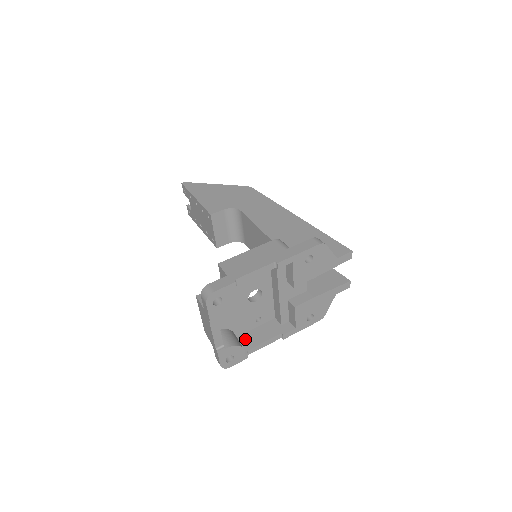
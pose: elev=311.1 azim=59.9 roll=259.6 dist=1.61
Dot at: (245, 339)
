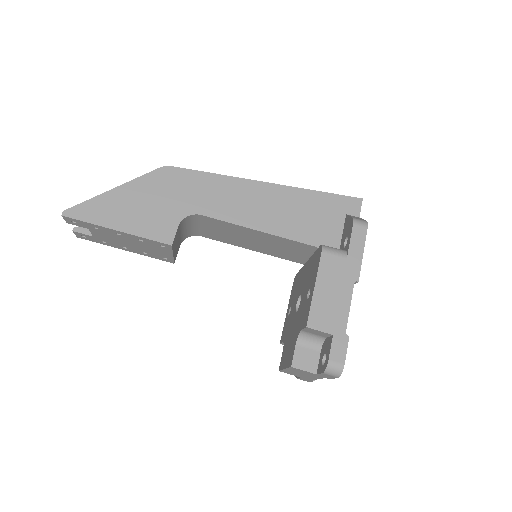
Dot at: occluded
